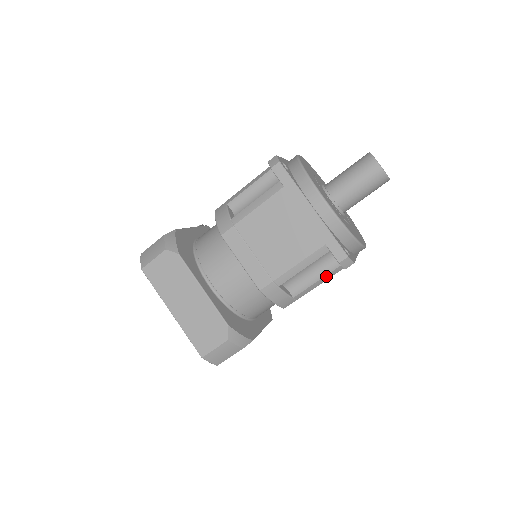
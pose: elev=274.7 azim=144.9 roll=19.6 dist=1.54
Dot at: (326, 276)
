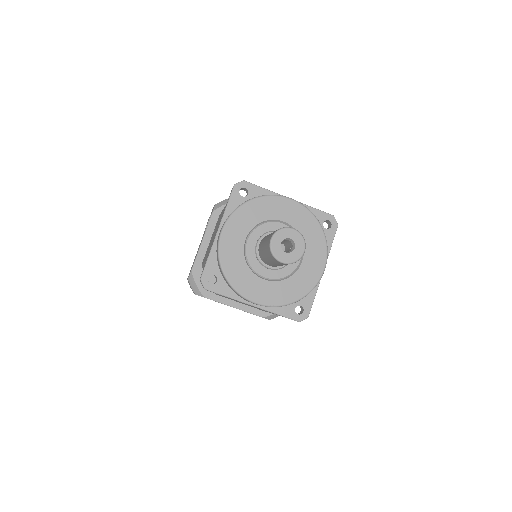
Dot at: occluded
